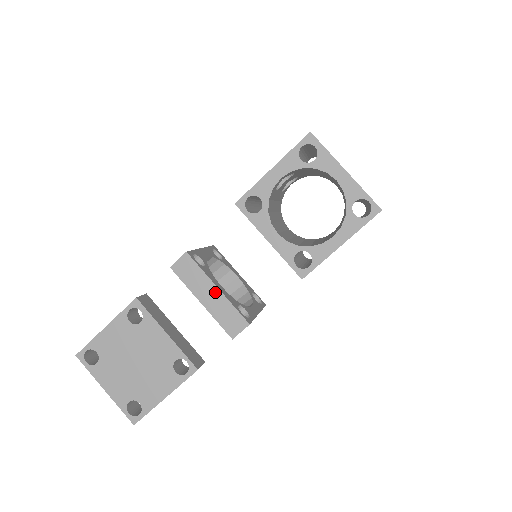
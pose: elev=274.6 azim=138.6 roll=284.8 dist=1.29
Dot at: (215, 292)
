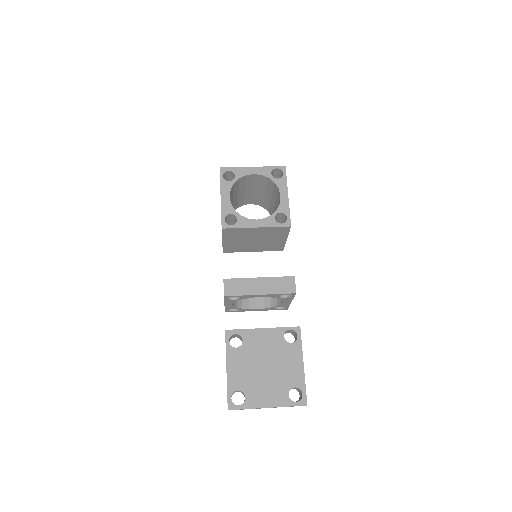
Dot at: (260, 281)
